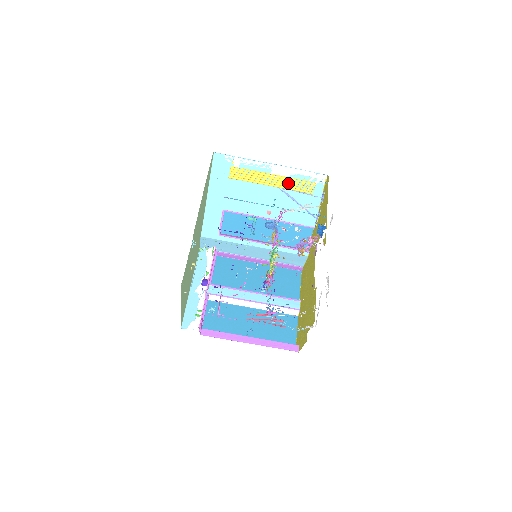
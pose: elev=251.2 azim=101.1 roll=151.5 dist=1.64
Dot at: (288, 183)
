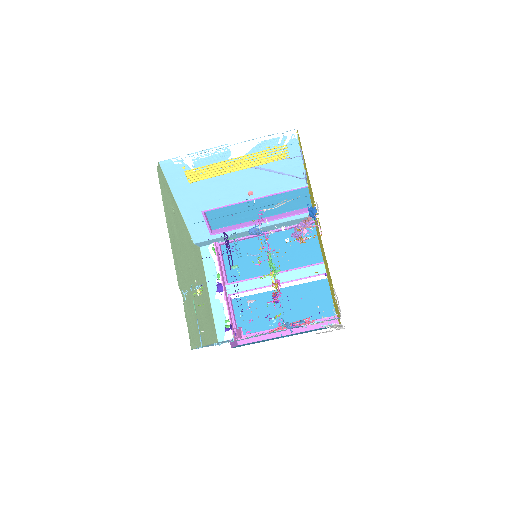
Dot at: occluded
